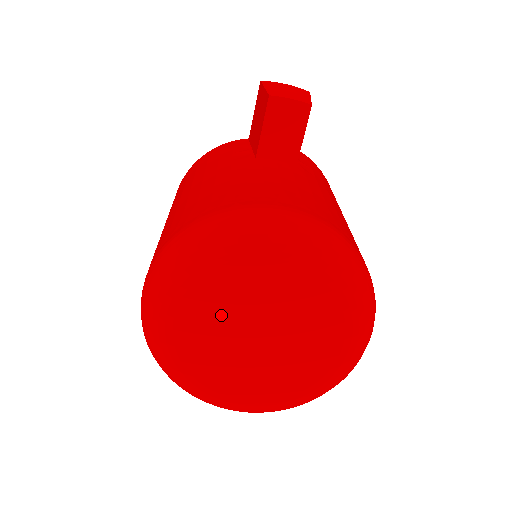
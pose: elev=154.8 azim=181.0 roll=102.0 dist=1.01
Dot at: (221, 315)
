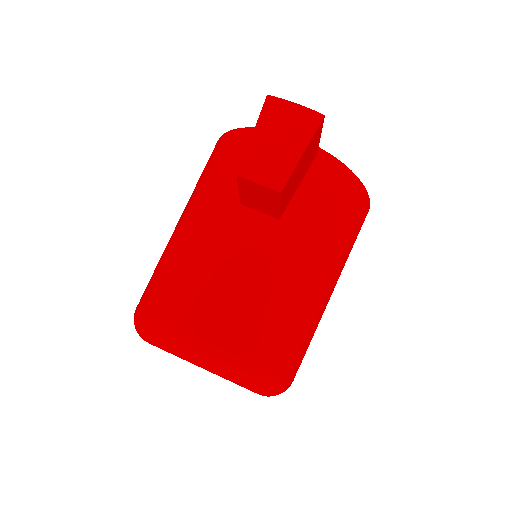
Dot at: occluded
